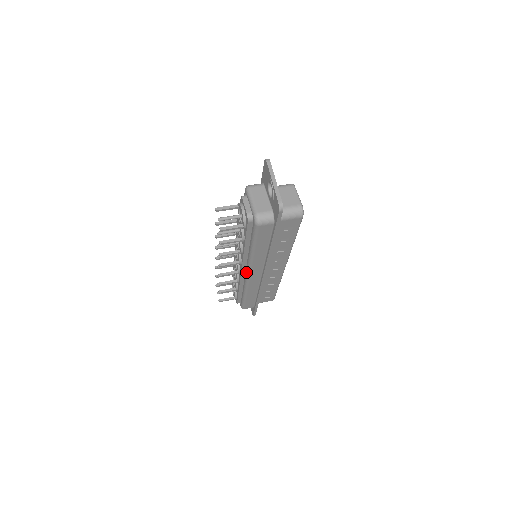
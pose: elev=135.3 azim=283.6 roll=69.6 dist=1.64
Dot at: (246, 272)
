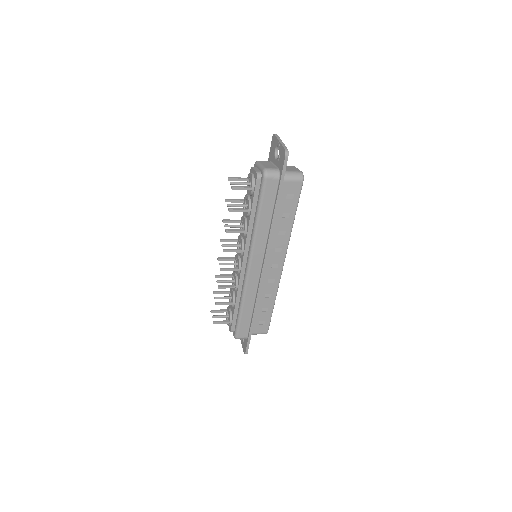
Dot at: (247, 263)
